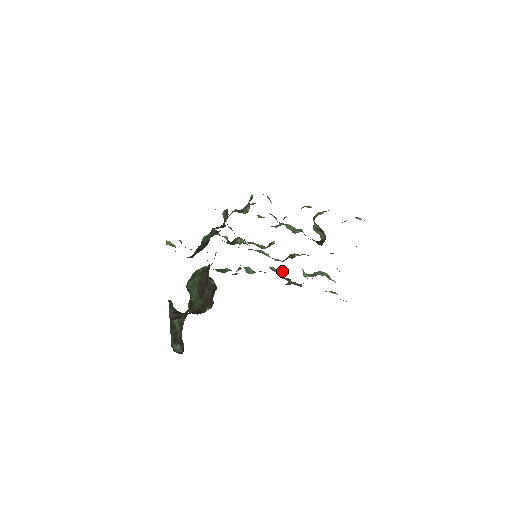
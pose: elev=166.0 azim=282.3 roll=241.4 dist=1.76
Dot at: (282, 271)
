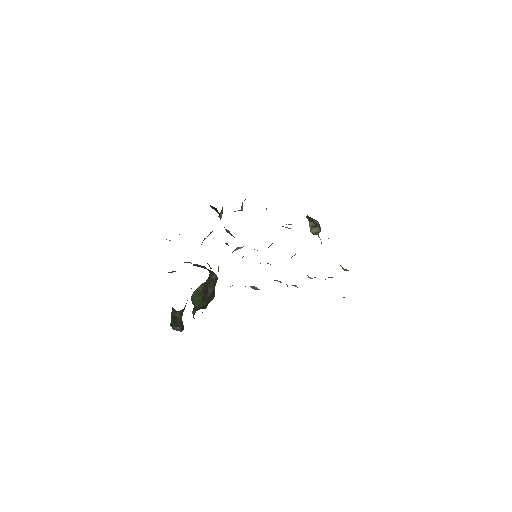
Dot at: occluded
